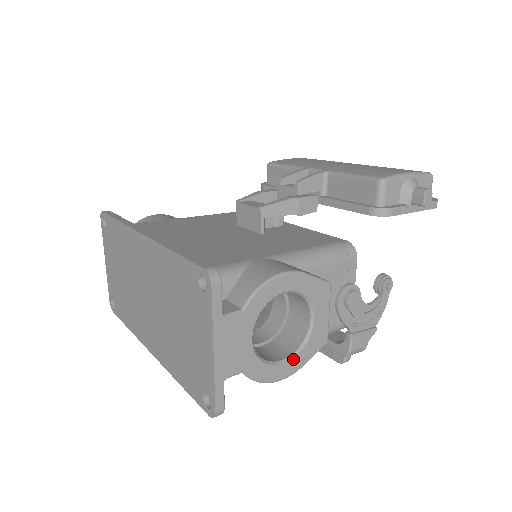
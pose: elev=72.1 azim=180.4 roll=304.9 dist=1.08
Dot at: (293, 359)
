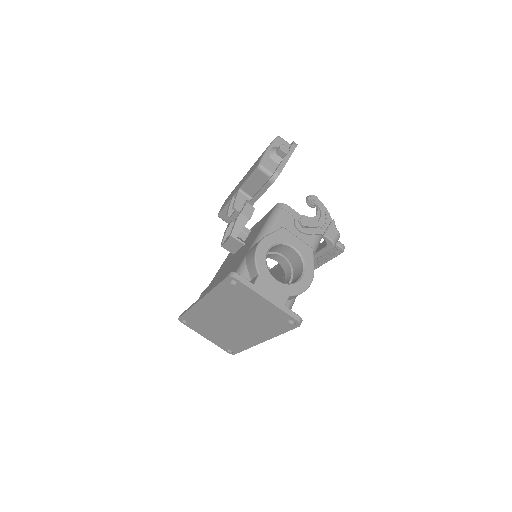
Dot at: (306, 270)
